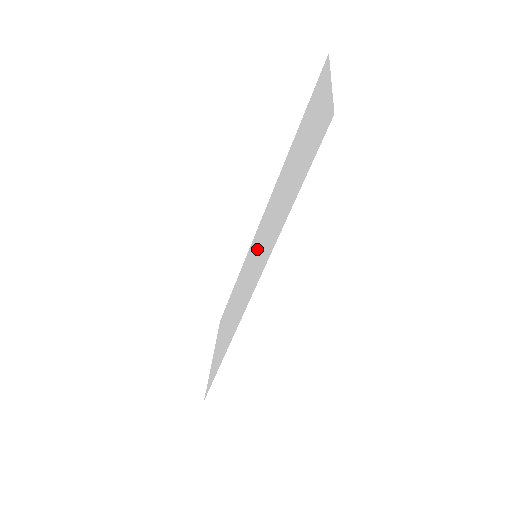
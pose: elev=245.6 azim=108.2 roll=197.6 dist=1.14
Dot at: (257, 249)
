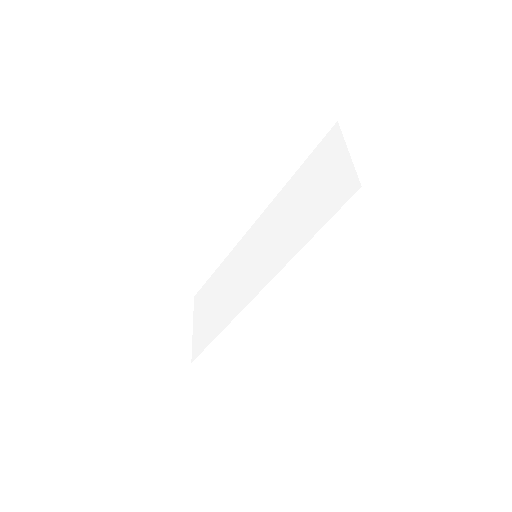
Dot at: (257, 250)
